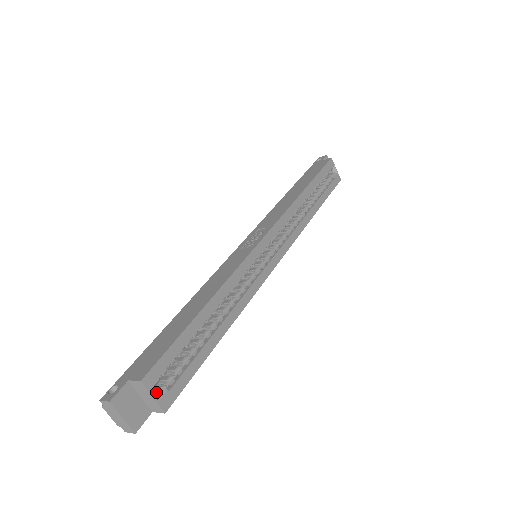
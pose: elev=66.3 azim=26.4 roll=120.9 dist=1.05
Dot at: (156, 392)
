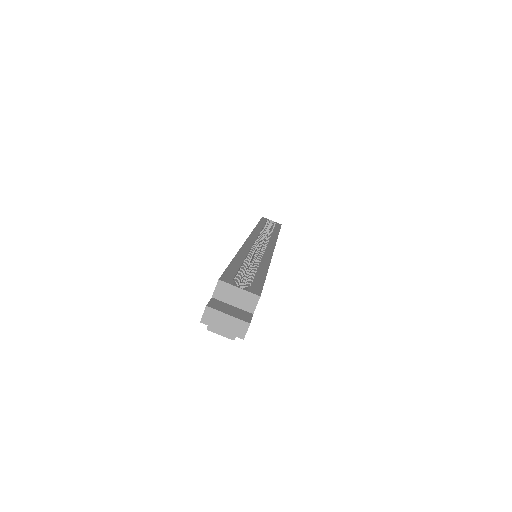
Dot at: (240, 292)
